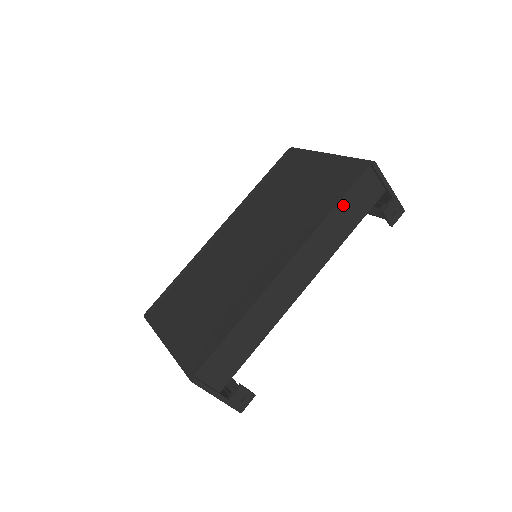
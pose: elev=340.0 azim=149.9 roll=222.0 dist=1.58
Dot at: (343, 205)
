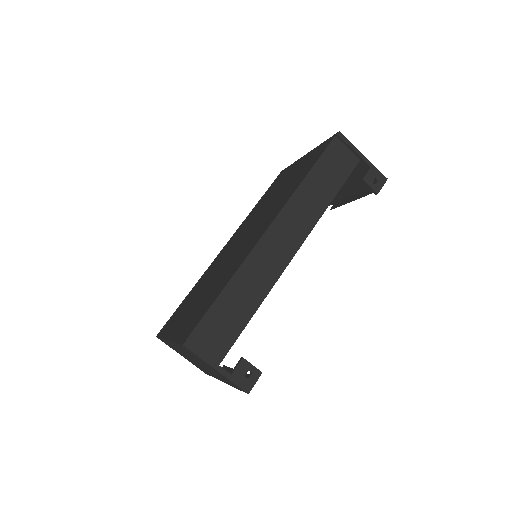
Dot at: (317, 171)
